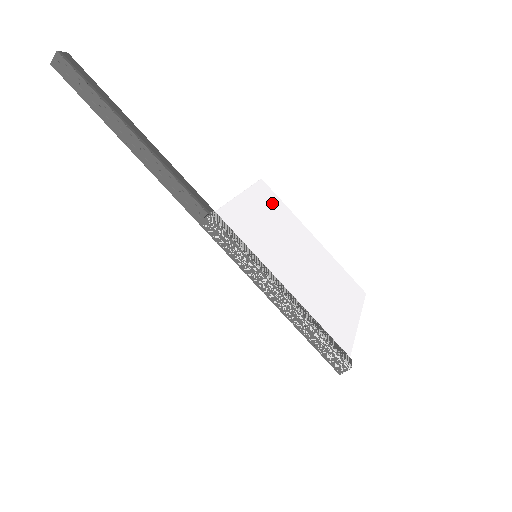
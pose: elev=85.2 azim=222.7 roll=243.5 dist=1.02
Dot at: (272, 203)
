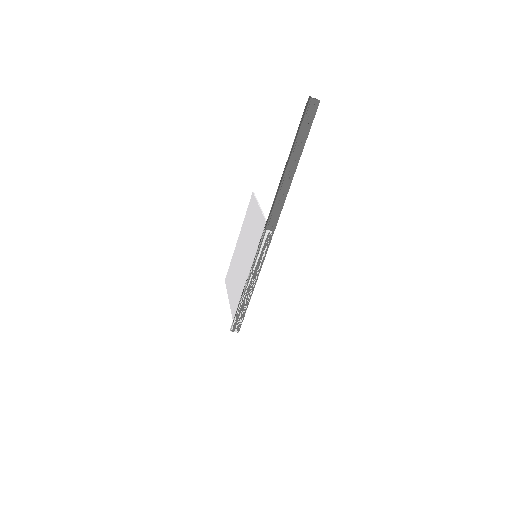
Dot at: occluded
